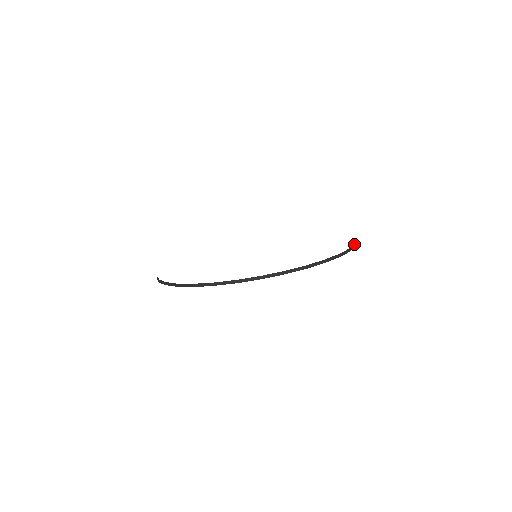
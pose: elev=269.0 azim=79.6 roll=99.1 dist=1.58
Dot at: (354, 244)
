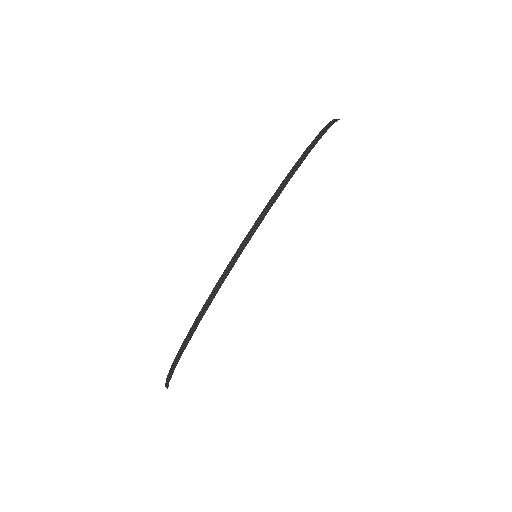
Dot at: (334, 119)
